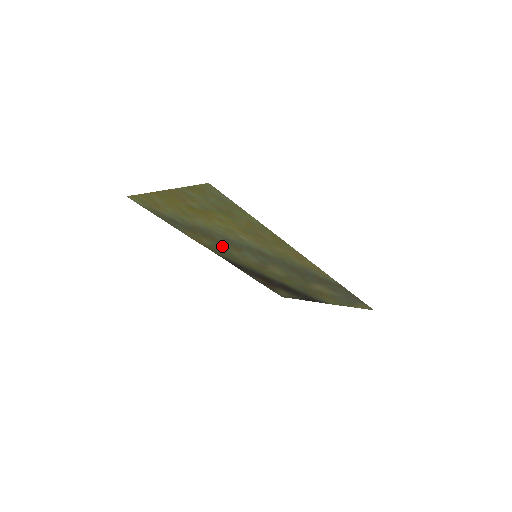
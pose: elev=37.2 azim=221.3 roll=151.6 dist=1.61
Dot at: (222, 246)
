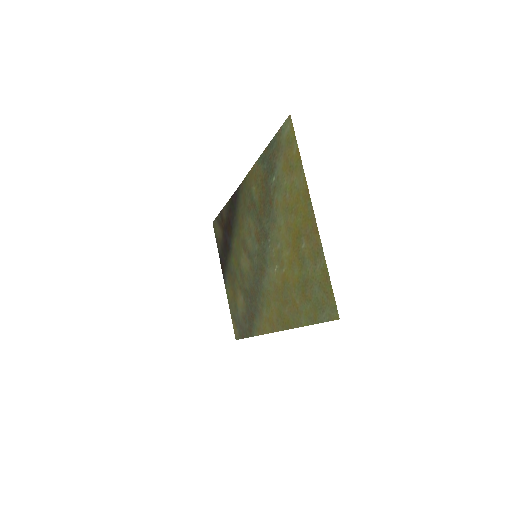
Dot at: (255, 212)
